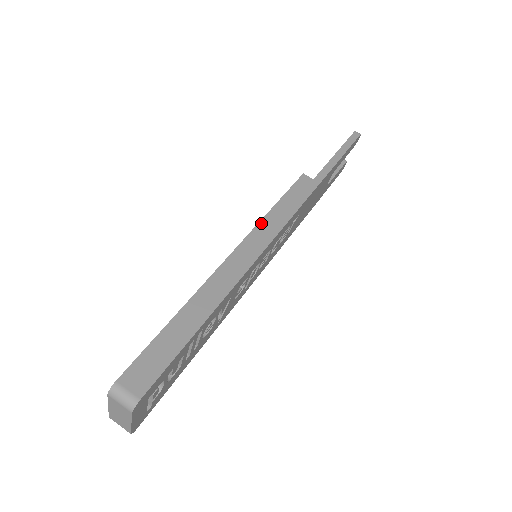
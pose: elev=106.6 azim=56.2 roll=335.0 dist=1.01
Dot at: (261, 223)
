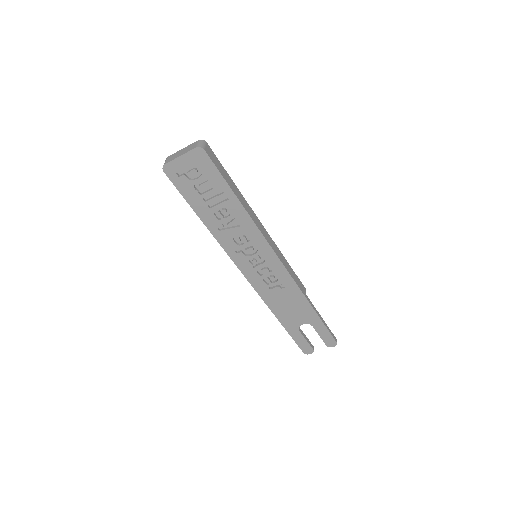
Dot at: occluded
